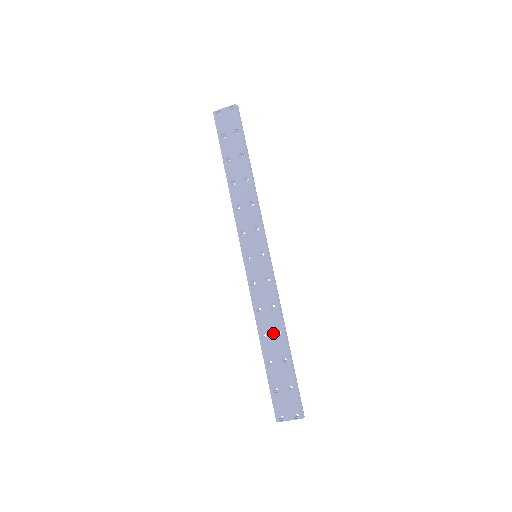
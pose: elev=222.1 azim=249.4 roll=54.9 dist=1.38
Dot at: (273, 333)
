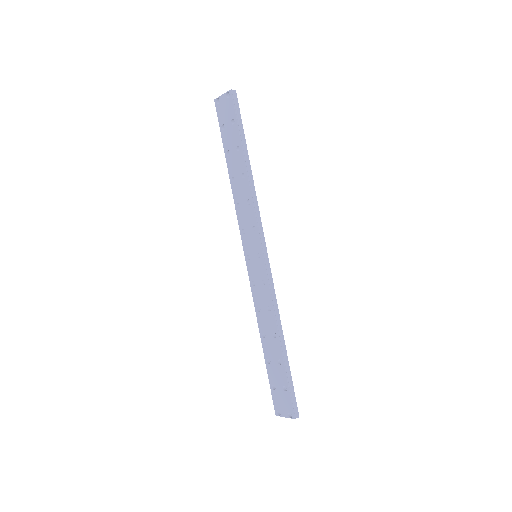
Dot at: (270, 335)
